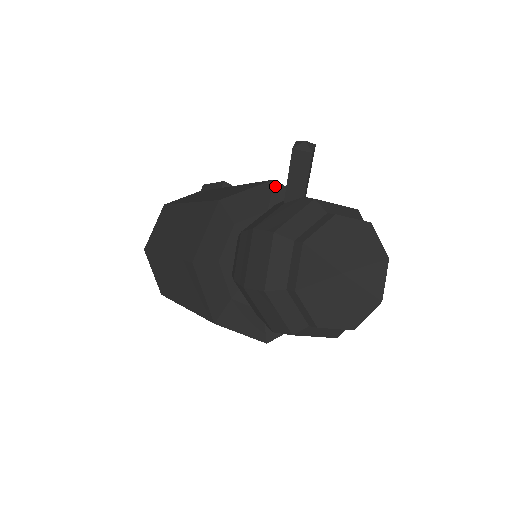
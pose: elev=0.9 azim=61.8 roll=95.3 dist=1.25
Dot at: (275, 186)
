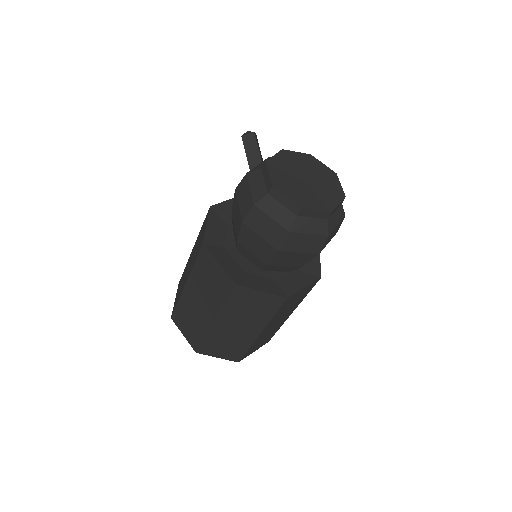
Dot at: occluded
